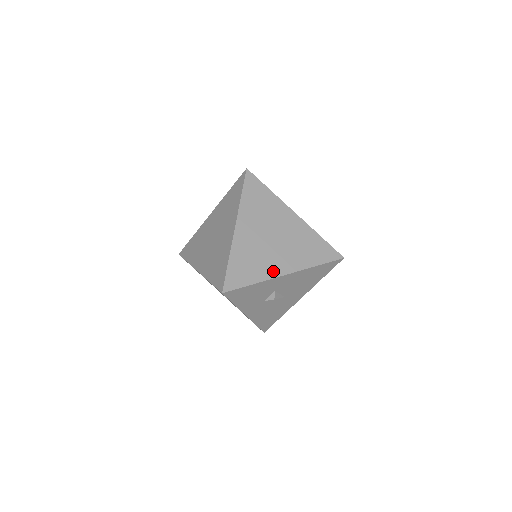
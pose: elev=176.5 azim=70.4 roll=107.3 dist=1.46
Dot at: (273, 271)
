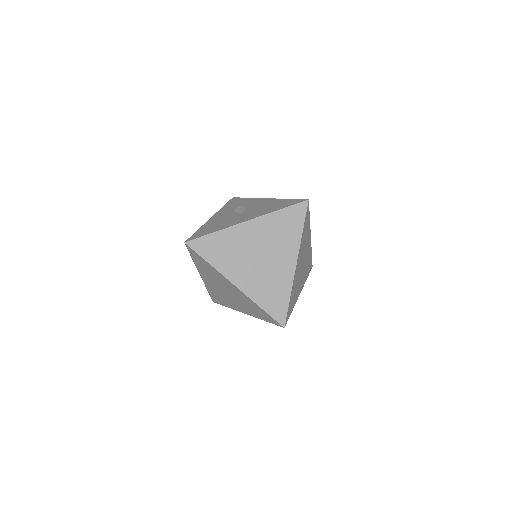
Dot at: (298, 295)
